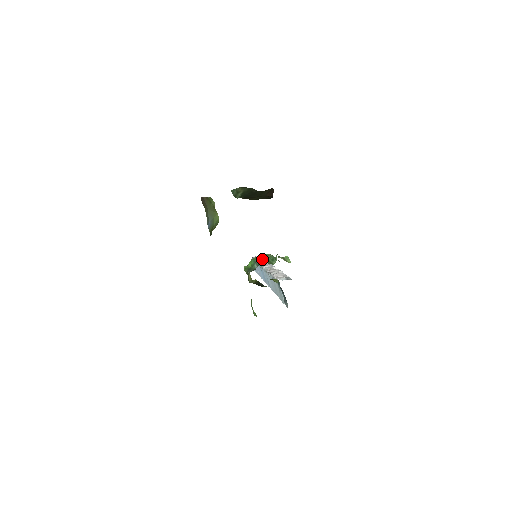
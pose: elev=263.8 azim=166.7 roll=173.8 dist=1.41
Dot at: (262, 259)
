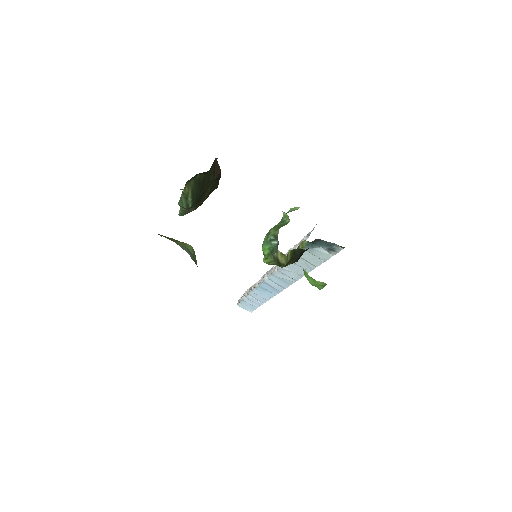
Dot at: (273, 230)
